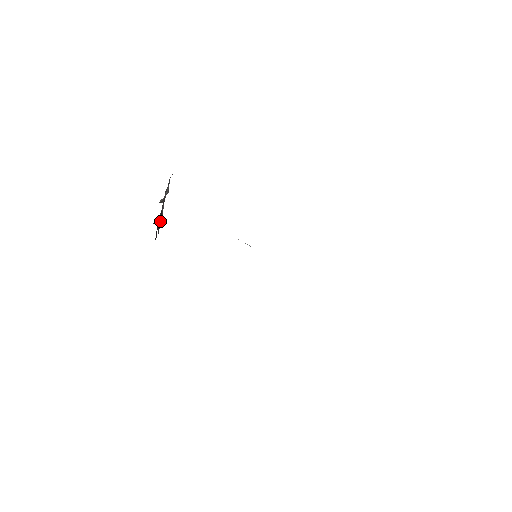
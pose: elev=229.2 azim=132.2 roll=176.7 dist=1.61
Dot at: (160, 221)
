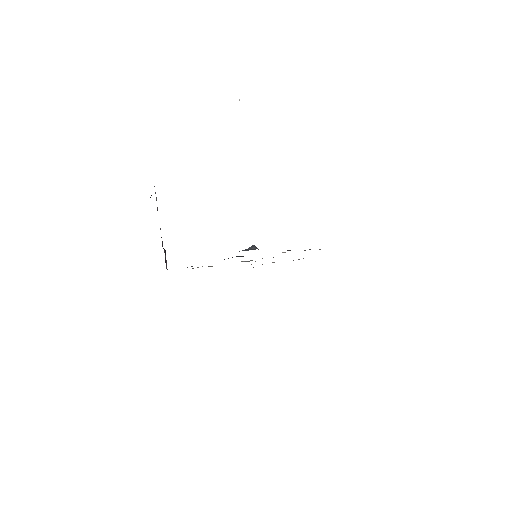
Dot at: (165, 254)
